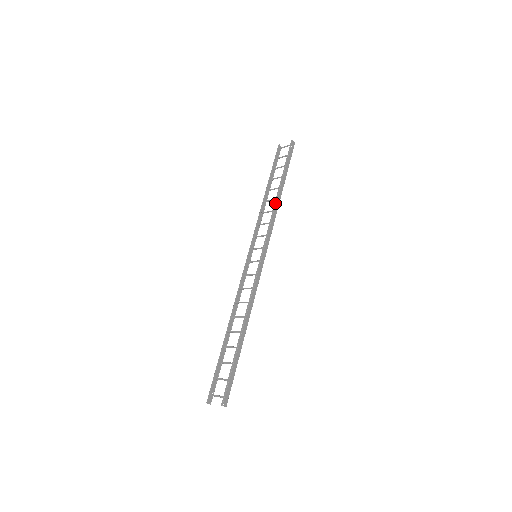
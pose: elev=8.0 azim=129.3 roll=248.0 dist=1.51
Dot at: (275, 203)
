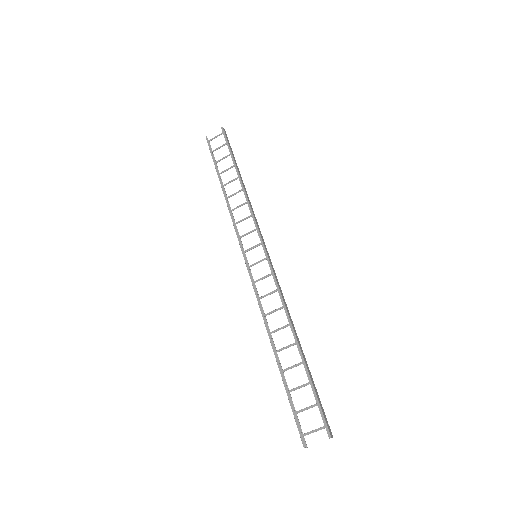
Dot at: (245, 193)
